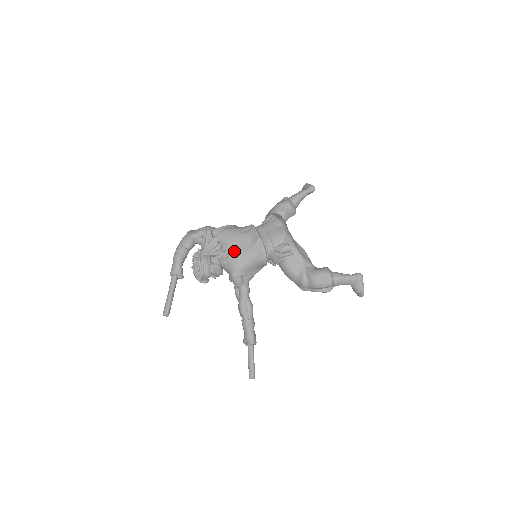
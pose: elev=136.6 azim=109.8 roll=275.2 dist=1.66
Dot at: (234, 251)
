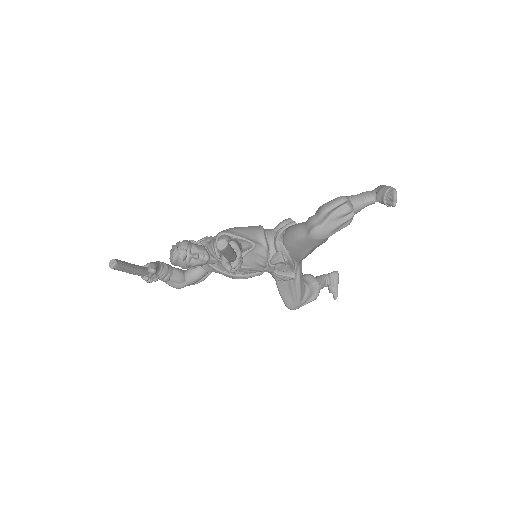
Dot at: occluded
